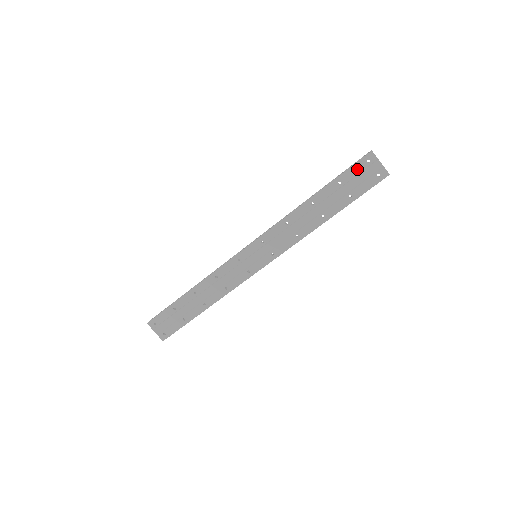
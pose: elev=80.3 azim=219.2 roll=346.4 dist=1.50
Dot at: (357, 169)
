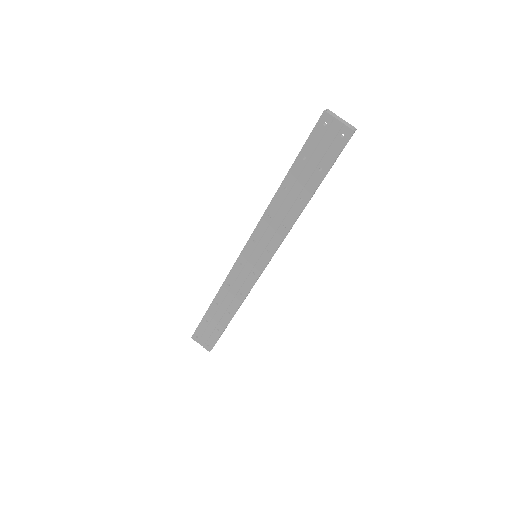
Dot at: (316, 137)
